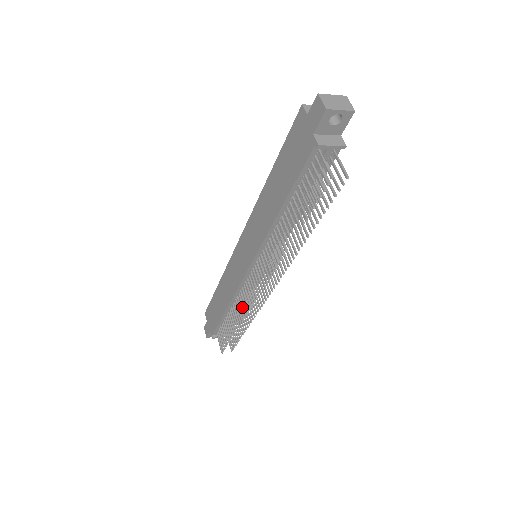
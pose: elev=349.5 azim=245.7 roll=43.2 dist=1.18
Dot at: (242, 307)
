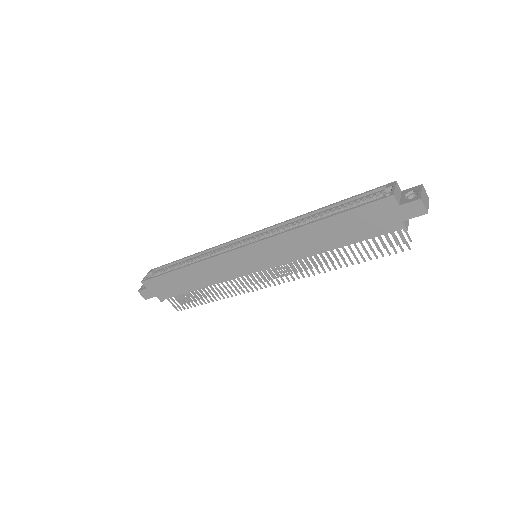
Dot at: (232, 290)
